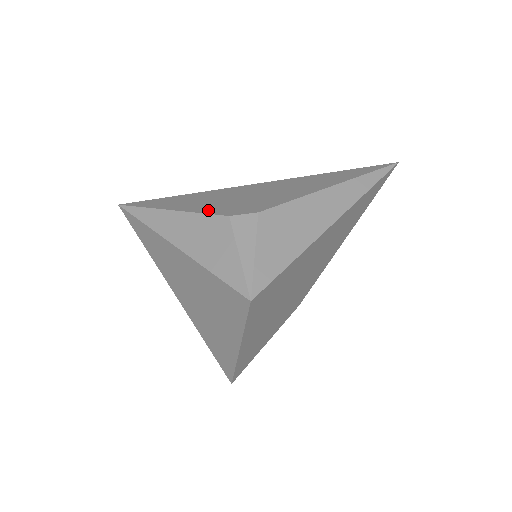
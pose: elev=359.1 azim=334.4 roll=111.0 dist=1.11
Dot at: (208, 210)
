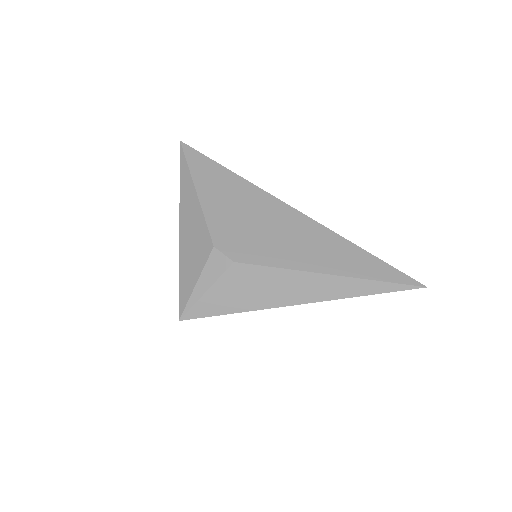
Dot at: (213, 220)
